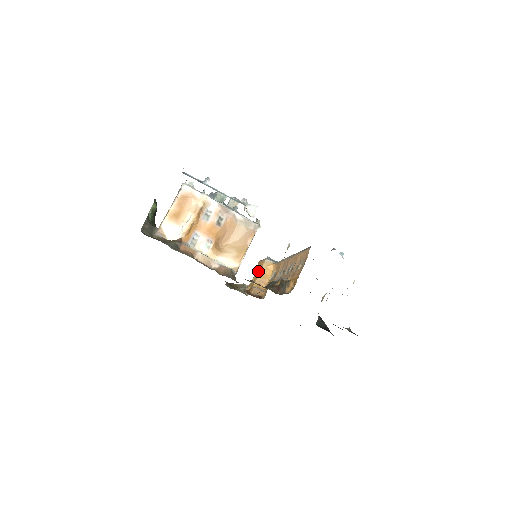
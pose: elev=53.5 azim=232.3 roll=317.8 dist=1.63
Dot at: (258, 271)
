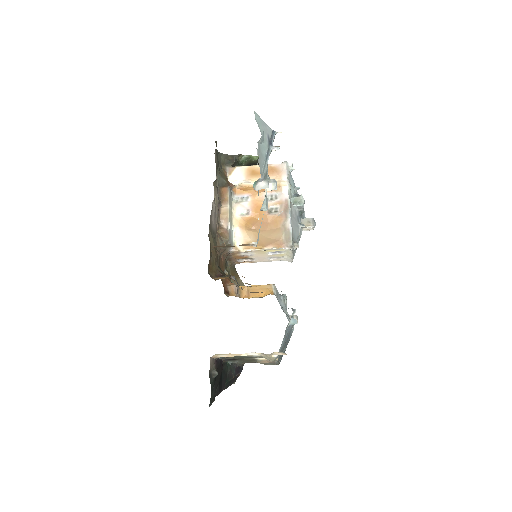
Dot at: occluded
